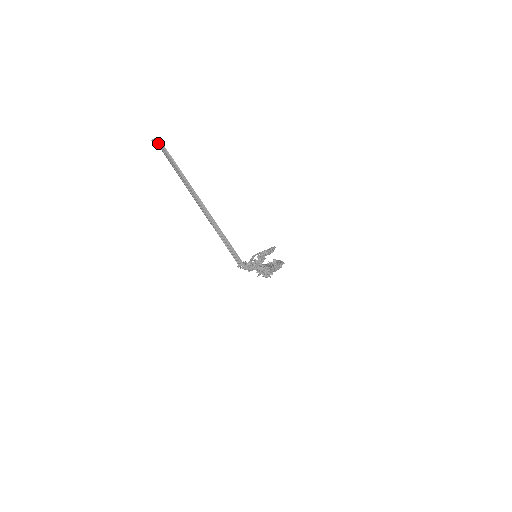
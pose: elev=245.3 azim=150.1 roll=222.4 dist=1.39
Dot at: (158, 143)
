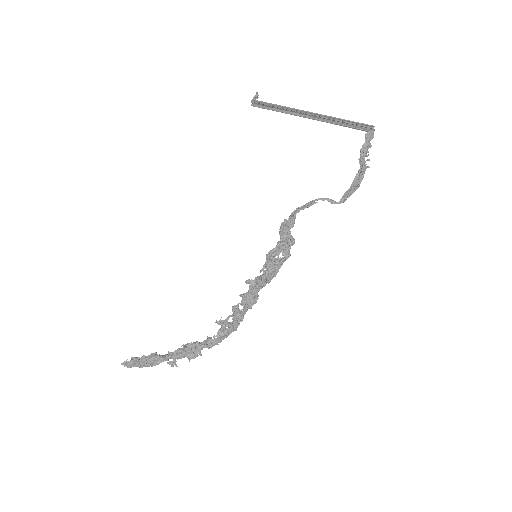
Dot at: (252, 103)
